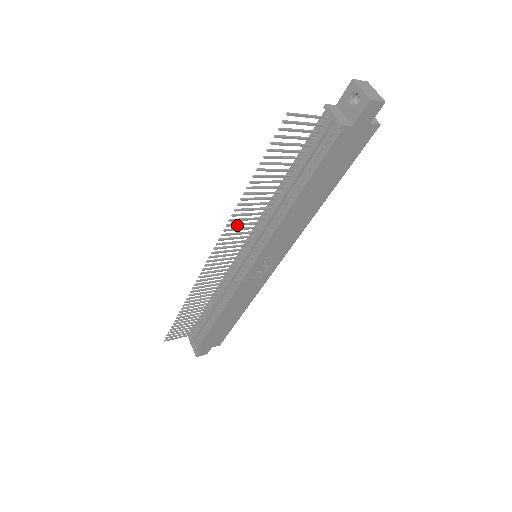
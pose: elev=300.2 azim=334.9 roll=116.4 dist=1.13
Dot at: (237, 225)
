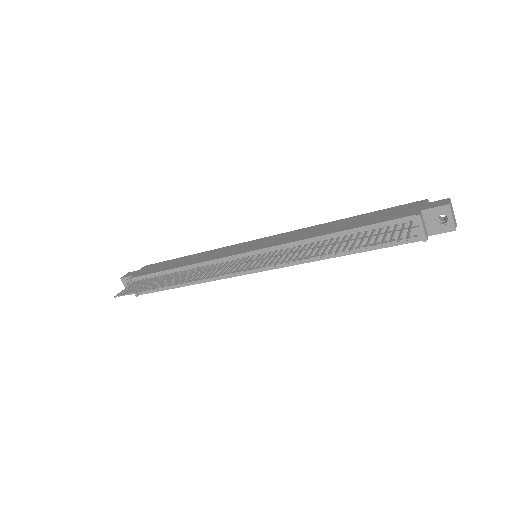
Dot at: occluded
